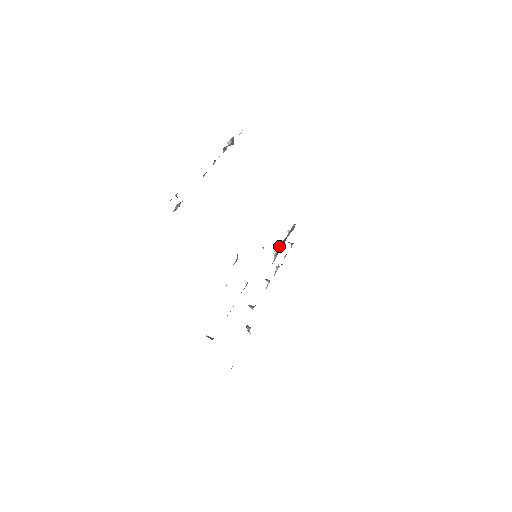
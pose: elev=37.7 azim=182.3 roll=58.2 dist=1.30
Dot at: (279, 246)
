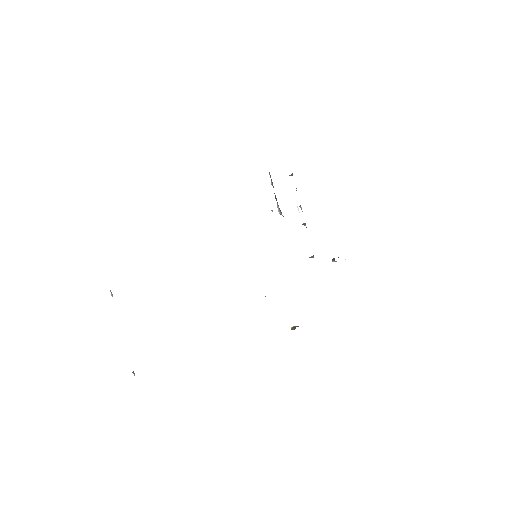
Dot at: (277, 204)
